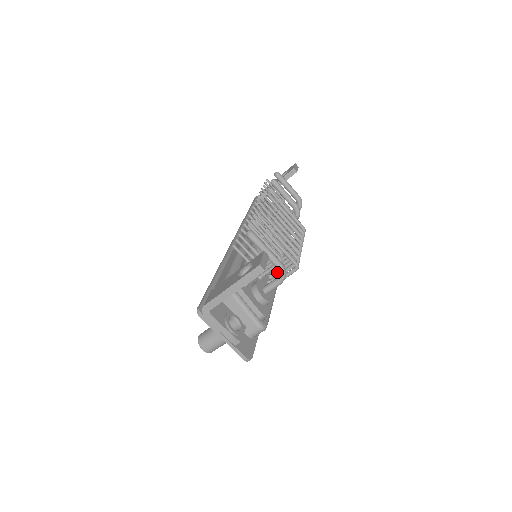
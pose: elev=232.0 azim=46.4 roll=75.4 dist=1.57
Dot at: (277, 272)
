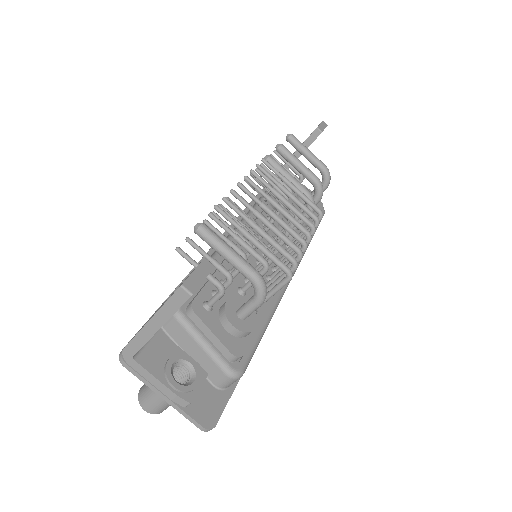
Dot at: (272, 281)
